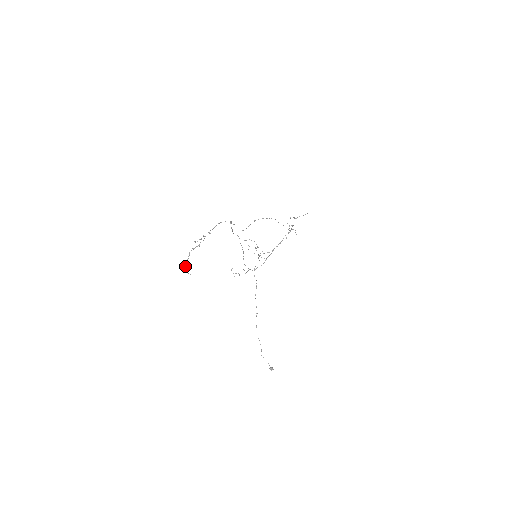
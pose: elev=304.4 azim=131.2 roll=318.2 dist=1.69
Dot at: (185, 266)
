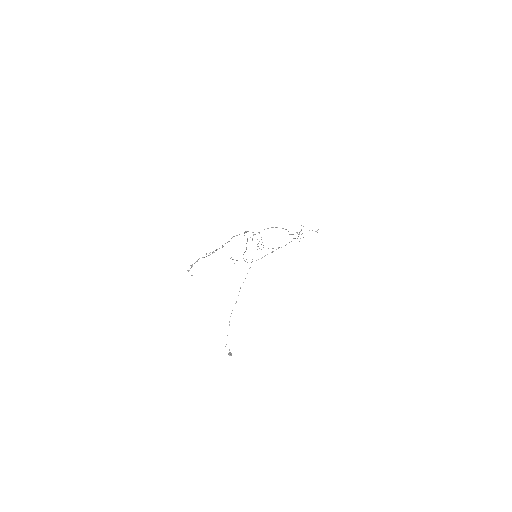
Dot at: (190, 268)
